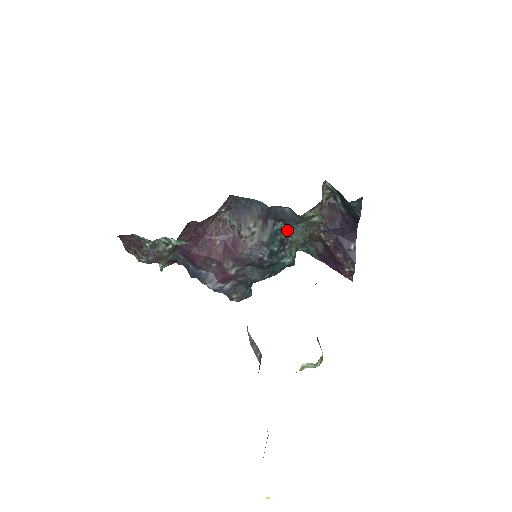
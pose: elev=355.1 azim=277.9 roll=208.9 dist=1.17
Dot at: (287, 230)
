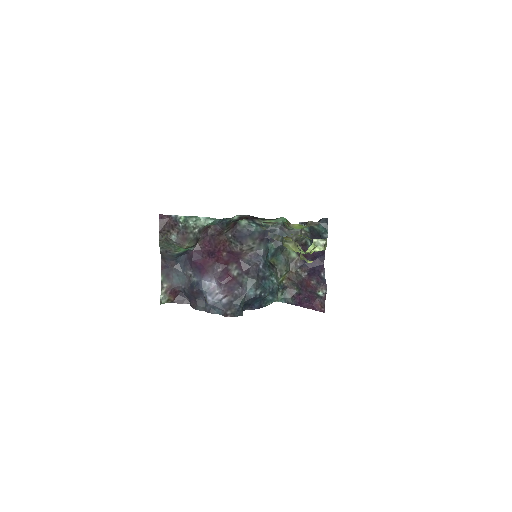
Dot at: (274, 259)
